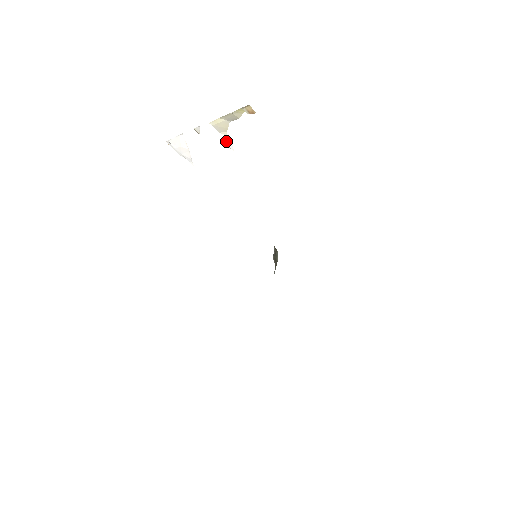
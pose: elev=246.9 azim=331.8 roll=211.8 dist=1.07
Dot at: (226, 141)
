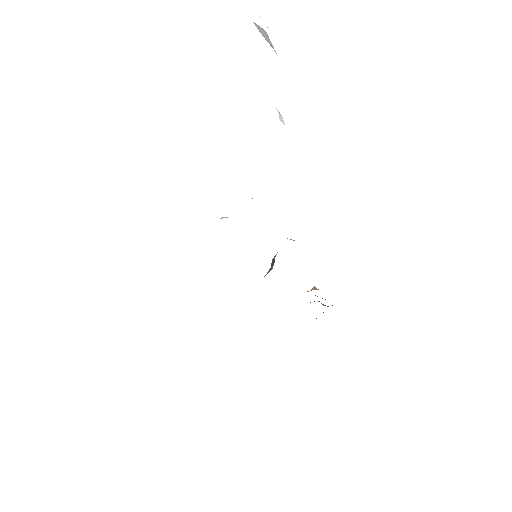
Dot at: (280, 119)
